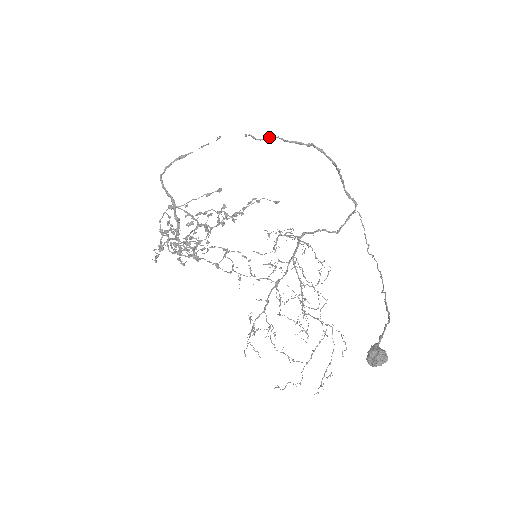
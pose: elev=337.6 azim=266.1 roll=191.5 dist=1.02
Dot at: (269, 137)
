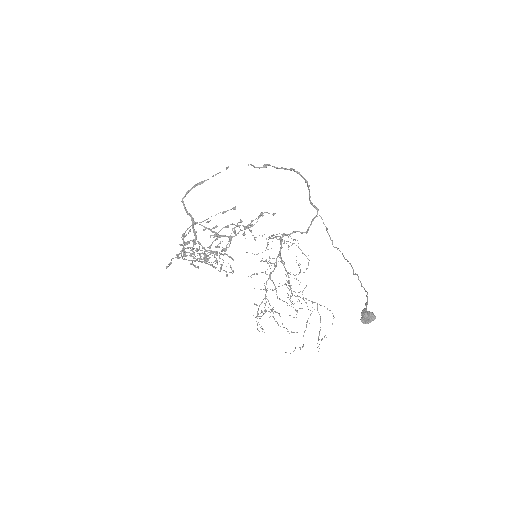
Dot at: (266, 166)
